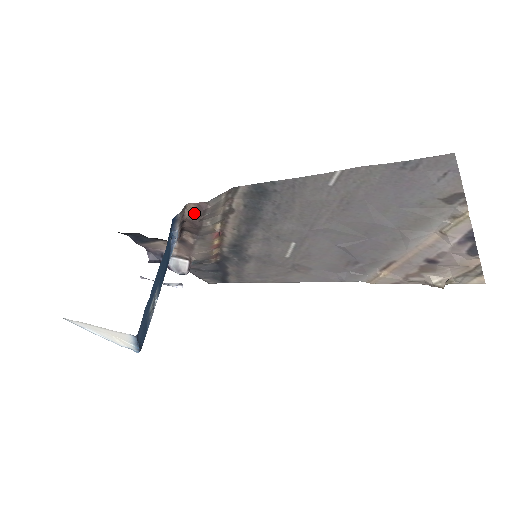
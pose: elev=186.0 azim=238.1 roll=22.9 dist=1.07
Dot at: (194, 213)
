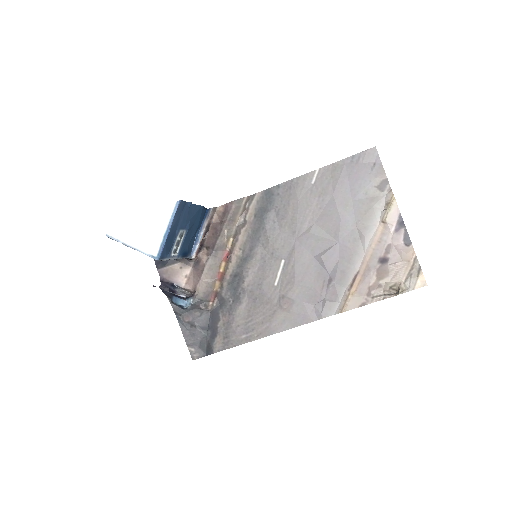
Dot at: (220, 216)
